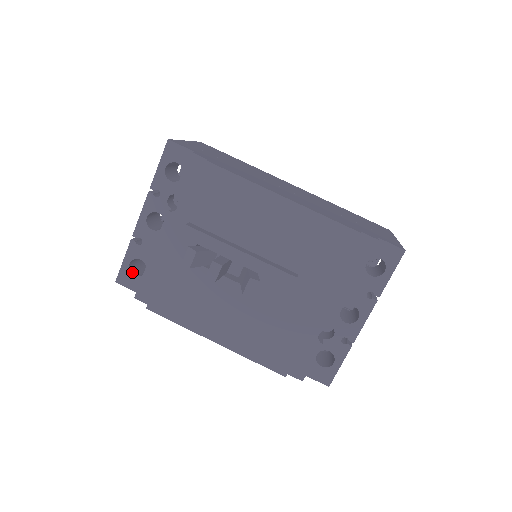
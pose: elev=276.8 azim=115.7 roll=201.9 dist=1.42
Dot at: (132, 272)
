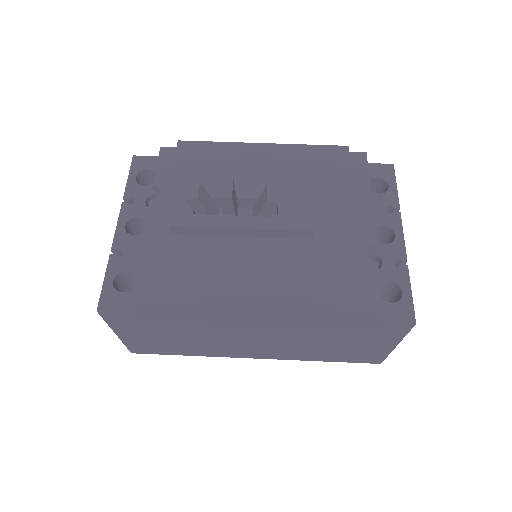
Dot at: (118, 292)
